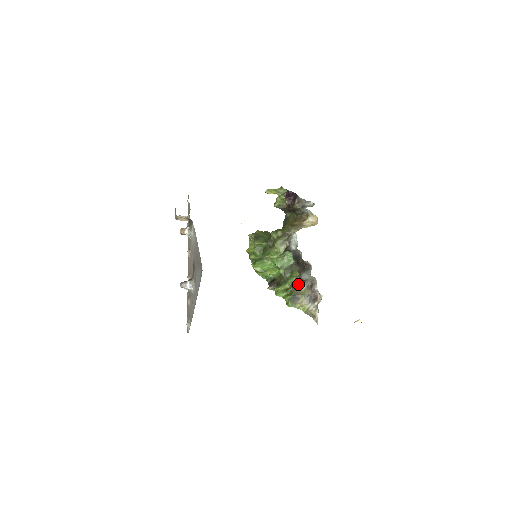
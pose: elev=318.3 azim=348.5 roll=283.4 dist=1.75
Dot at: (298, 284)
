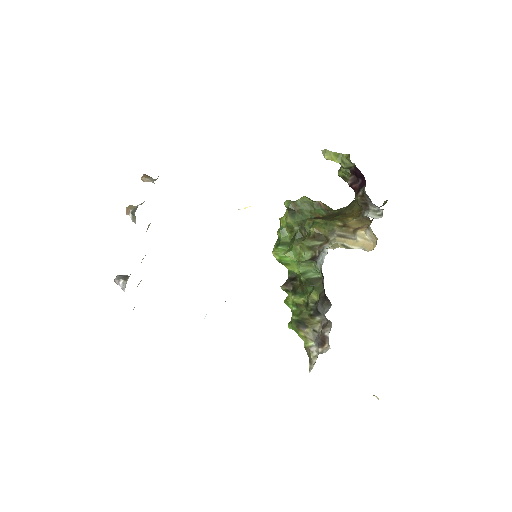
Dot at: (311, 311)
